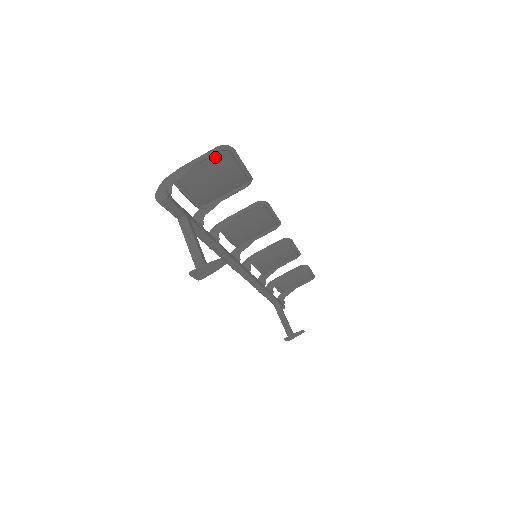
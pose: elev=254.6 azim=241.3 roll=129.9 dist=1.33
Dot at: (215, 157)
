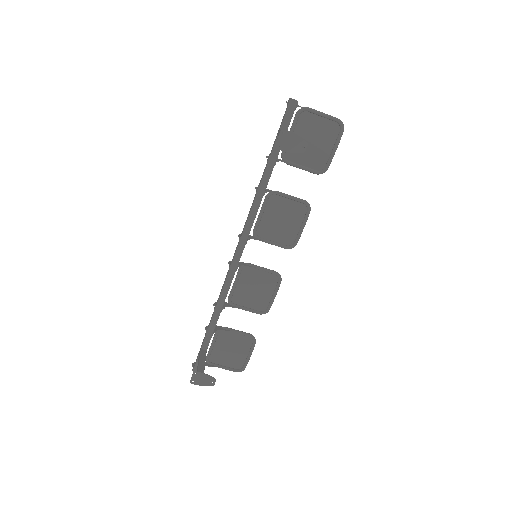
Dot at: (330, 124)
